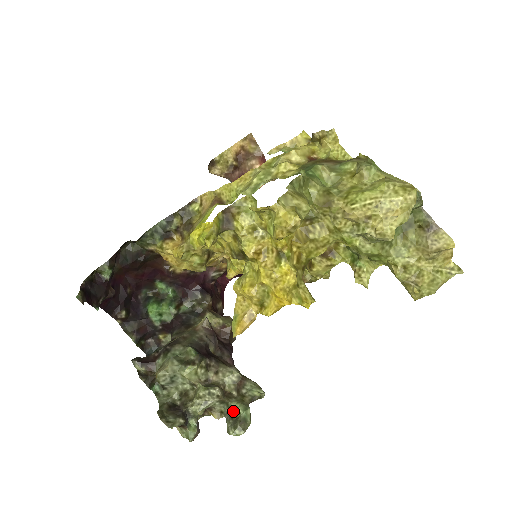
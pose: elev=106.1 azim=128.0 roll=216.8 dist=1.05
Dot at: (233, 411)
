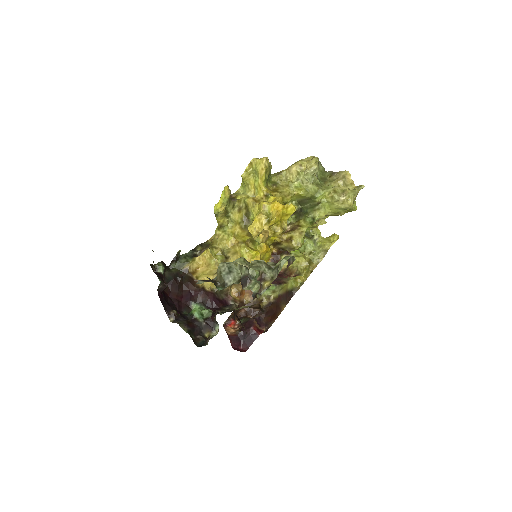
Dot at: (279, 264)
